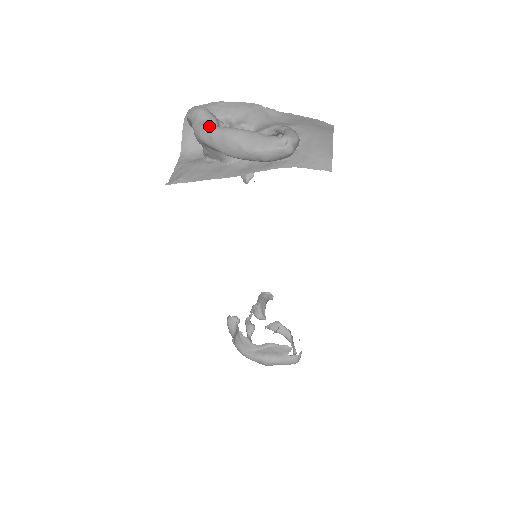
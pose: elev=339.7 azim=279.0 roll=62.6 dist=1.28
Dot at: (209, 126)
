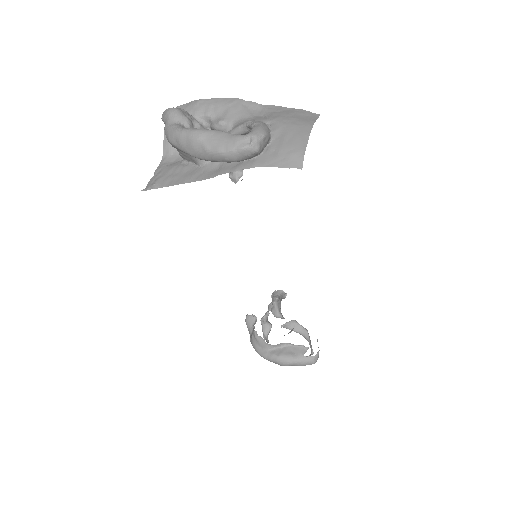
Dot at: (176, 128)
